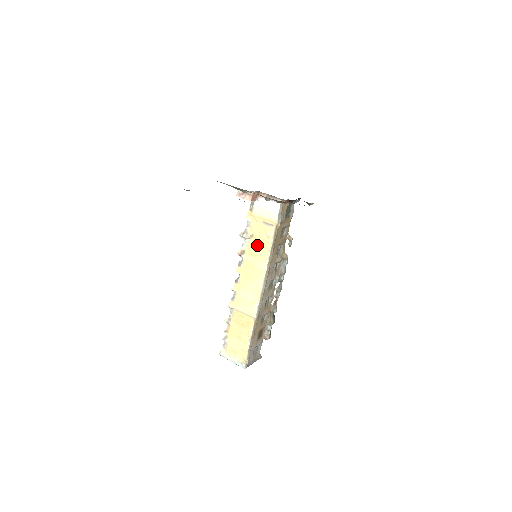
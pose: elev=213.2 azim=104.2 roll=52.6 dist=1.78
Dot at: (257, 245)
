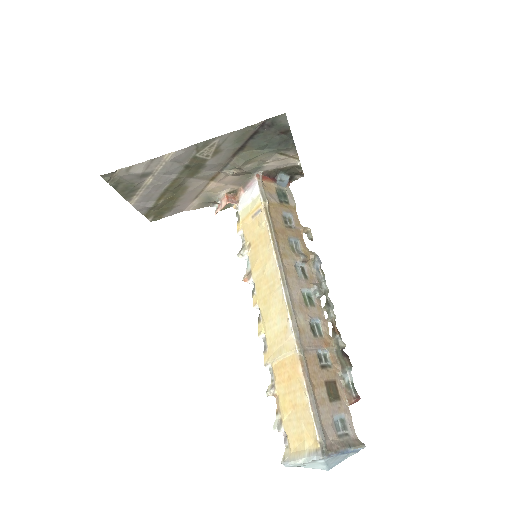
Dot at: (258, 249)
